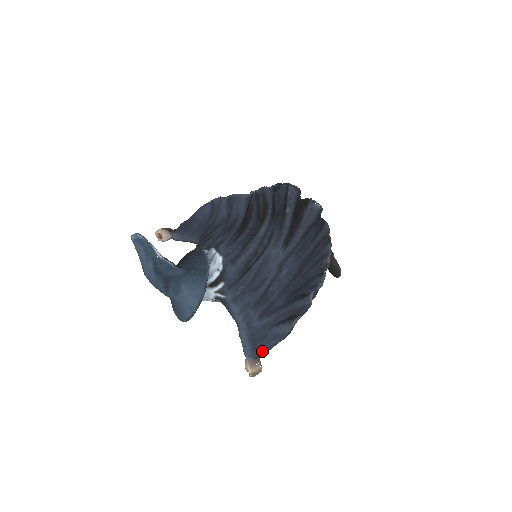
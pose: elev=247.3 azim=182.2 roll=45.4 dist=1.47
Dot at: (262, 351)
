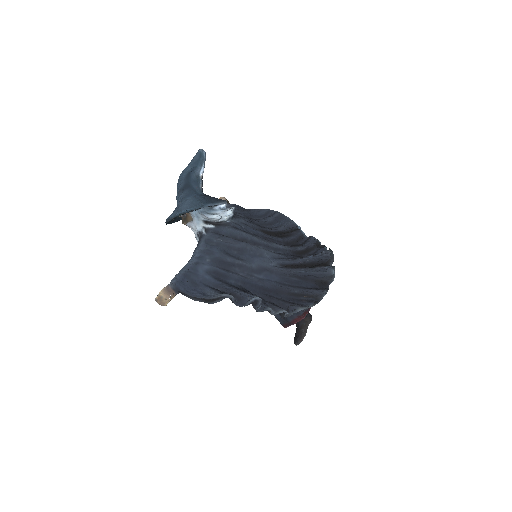
Dot at: (183, 289)
